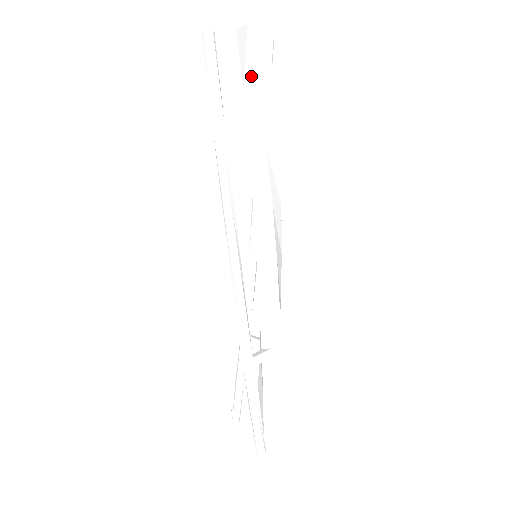
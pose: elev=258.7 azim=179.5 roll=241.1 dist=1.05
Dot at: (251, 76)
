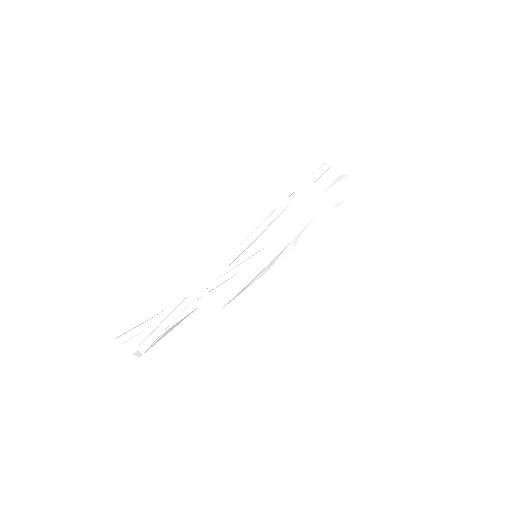
Dot at: (333, 189)
